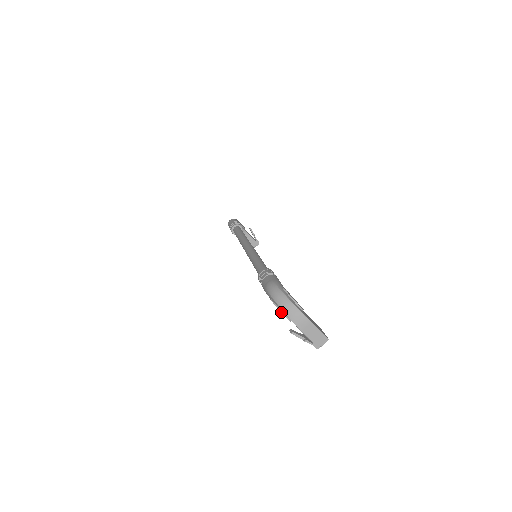
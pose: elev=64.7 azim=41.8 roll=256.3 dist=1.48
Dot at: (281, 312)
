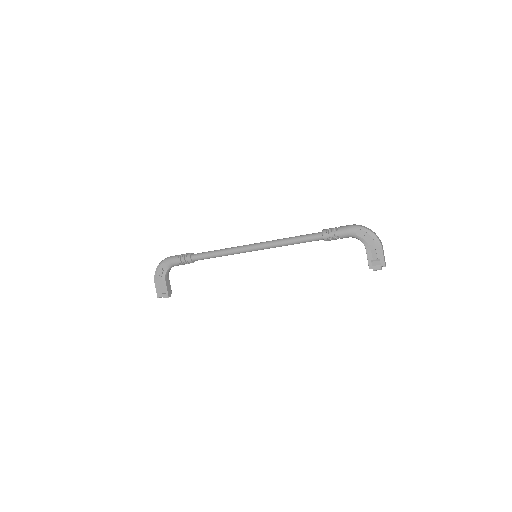
Dot at: (370, 235)
